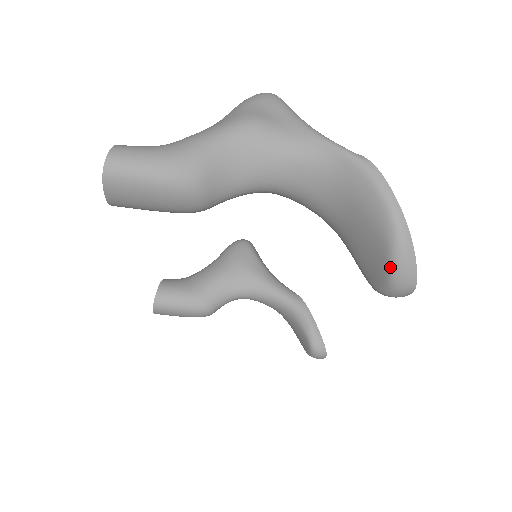
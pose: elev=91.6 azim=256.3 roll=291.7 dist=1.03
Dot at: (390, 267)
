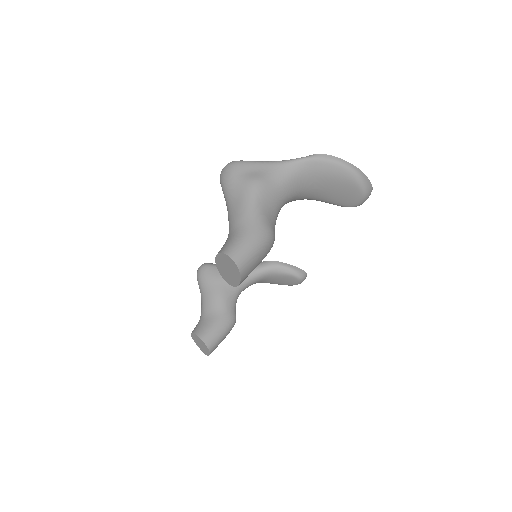
Dot at: (362, 190)
